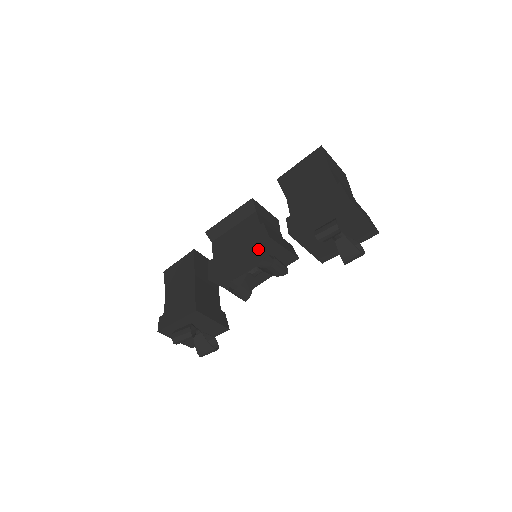
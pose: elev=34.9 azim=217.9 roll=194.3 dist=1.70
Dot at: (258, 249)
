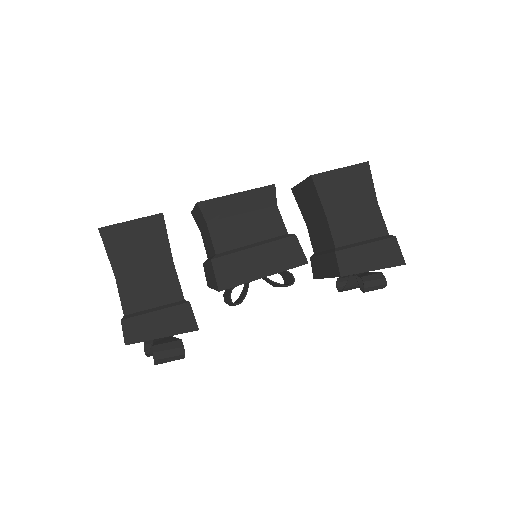
Dot at: occluded
